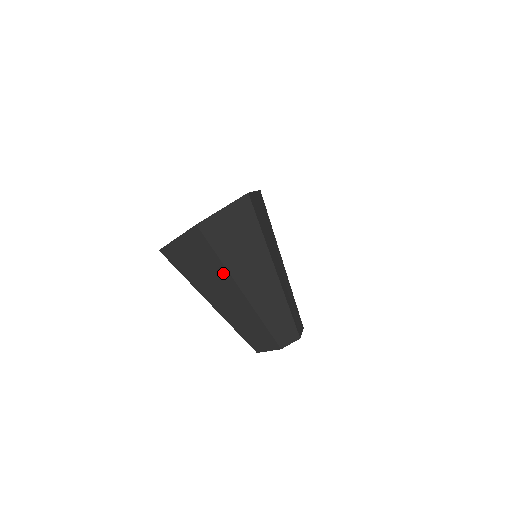
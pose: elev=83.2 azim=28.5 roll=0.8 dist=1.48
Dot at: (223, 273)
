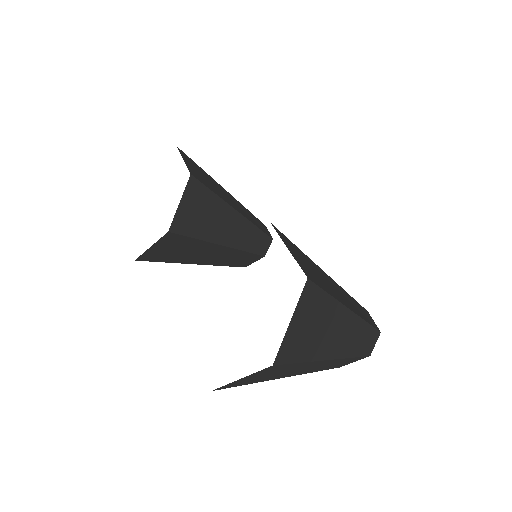
Dot at: (308, 364)
